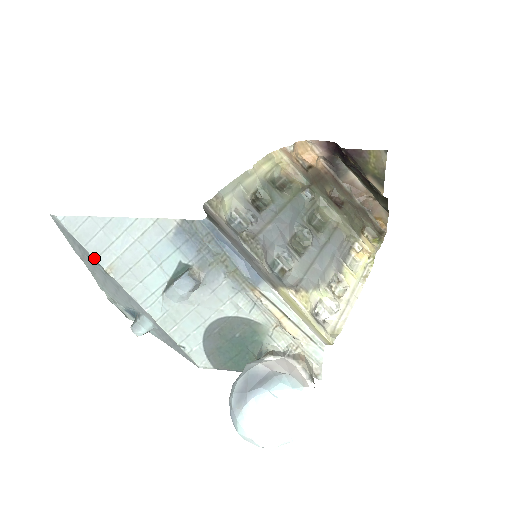
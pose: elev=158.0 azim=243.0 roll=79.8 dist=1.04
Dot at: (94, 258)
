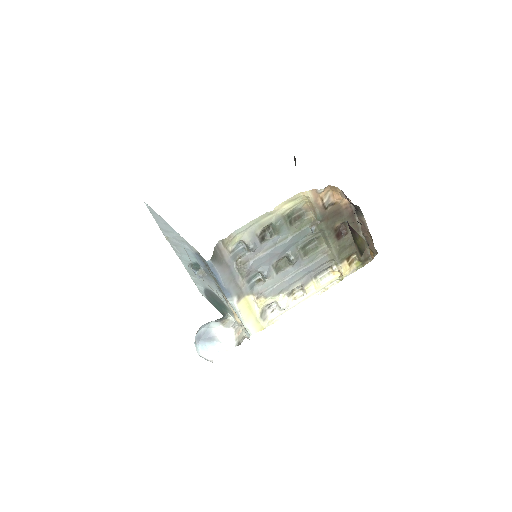
Dot at: (160, 229)
